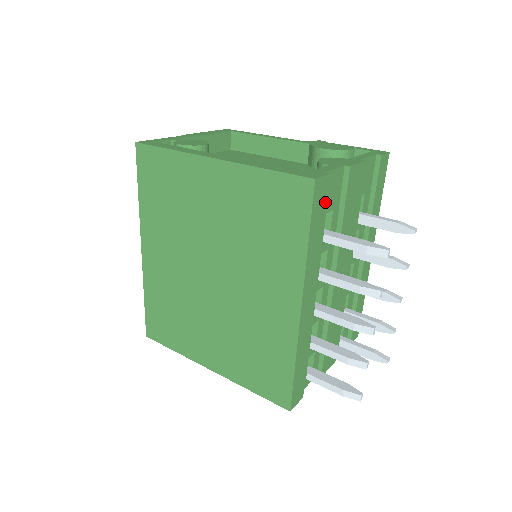
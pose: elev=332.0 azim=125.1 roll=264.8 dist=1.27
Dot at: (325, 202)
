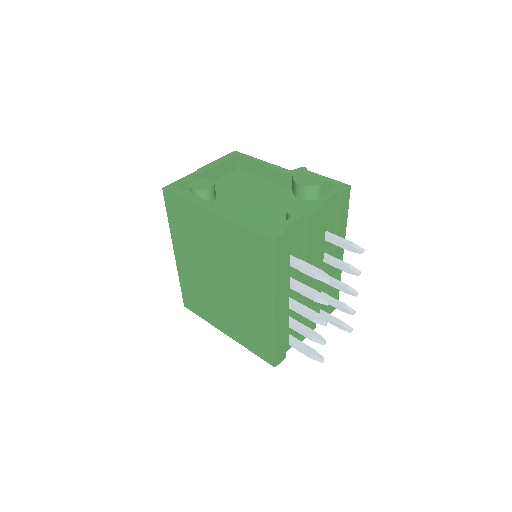
Dot at: (286, 248)
